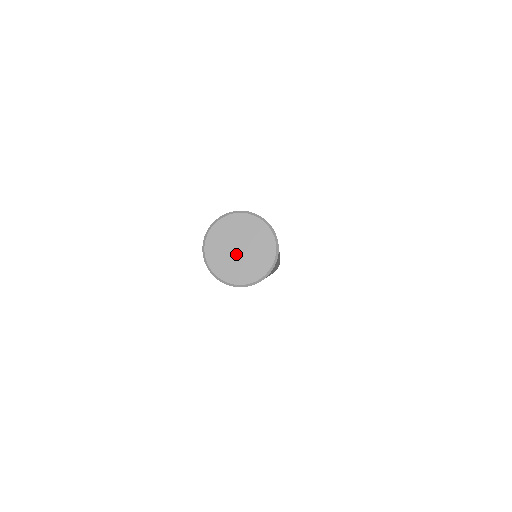
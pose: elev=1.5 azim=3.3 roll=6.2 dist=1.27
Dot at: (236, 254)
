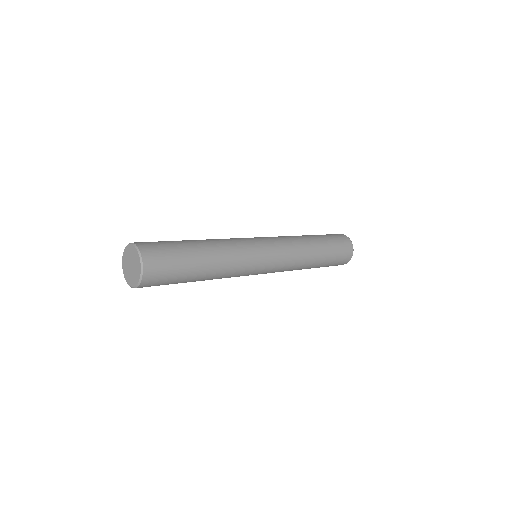
Dot at: (131, 270)
